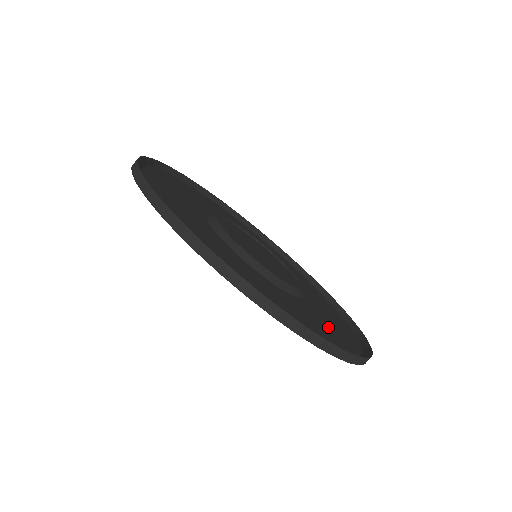
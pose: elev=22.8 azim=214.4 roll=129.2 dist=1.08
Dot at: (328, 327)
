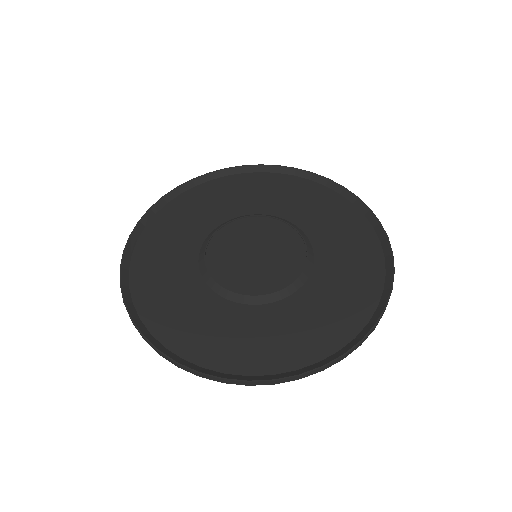
Dot at: (277, 337)
